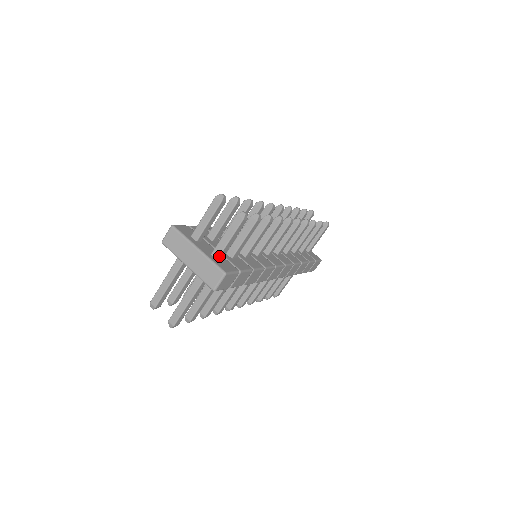
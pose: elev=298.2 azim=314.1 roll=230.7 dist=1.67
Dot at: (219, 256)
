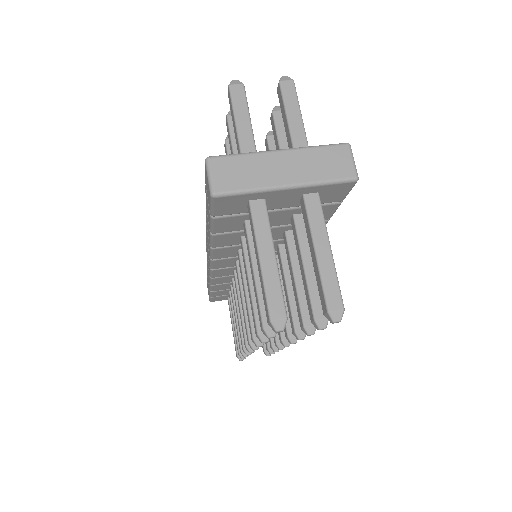
Dot at: occluded
